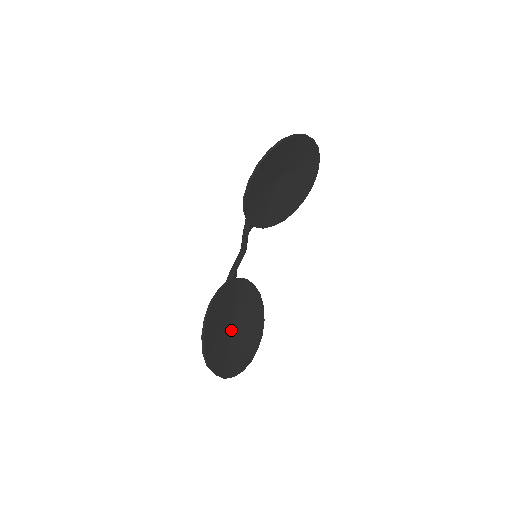
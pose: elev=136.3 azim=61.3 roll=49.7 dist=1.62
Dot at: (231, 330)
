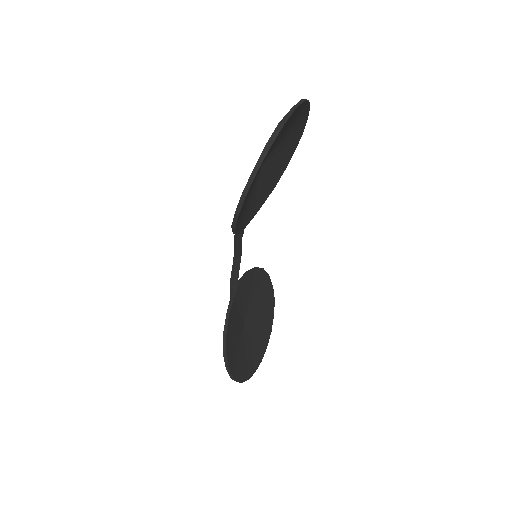
Dot at: (246, 324)
